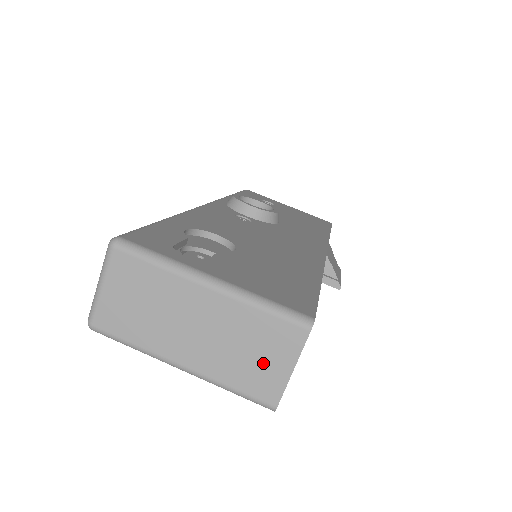
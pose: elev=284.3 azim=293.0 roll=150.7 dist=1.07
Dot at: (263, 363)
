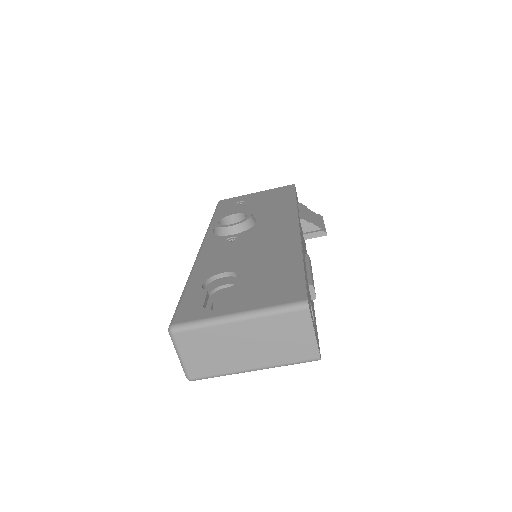
Dot at: (296, 340)
